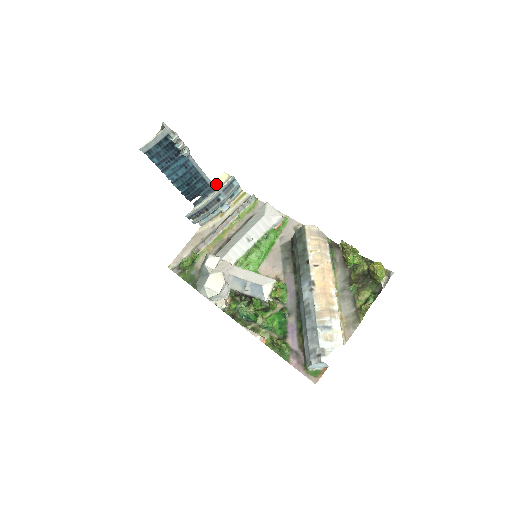
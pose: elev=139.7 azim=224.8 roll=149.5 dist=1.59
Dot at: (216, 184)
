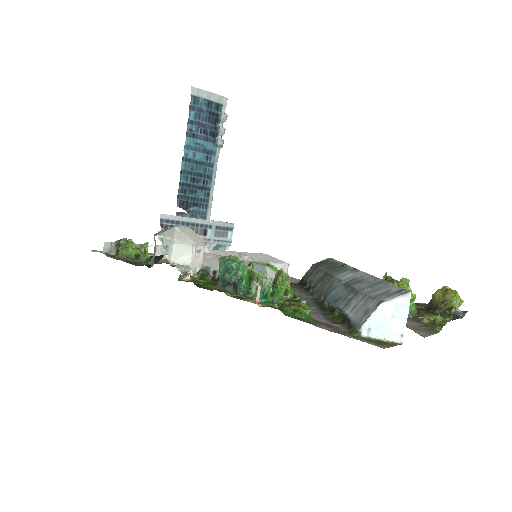
Dot at: occluded
